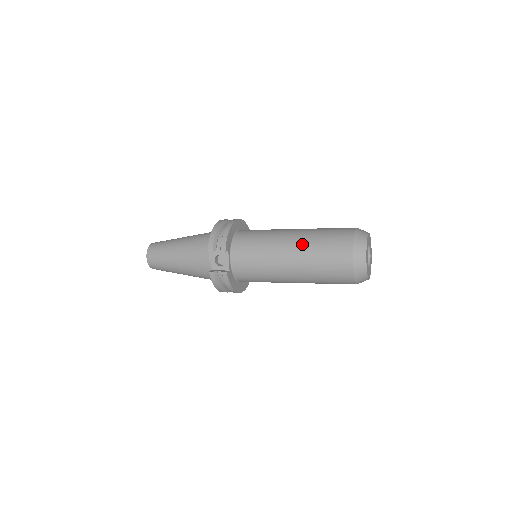
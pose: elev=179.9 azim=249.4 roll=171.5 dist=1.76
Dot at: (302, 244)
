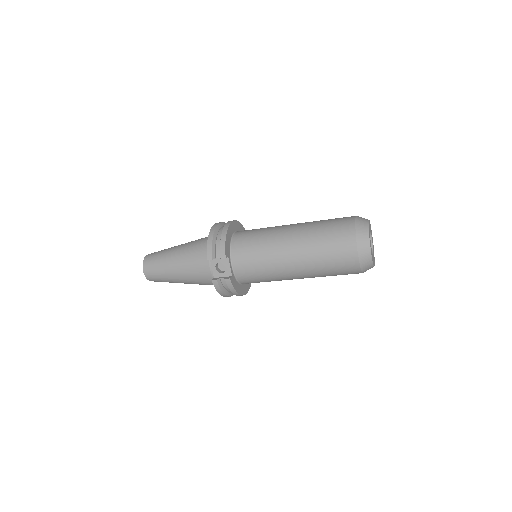
Dot at: (303, 241)
